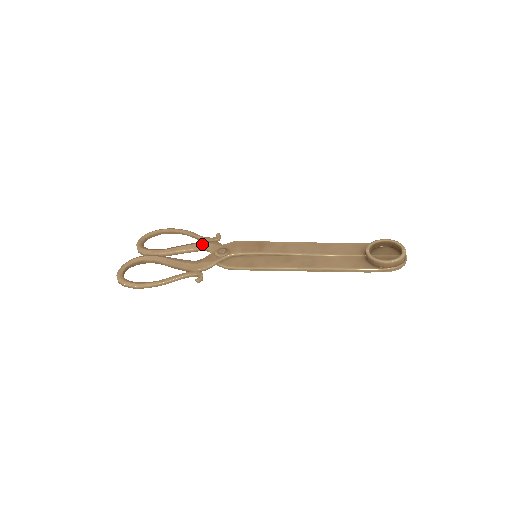
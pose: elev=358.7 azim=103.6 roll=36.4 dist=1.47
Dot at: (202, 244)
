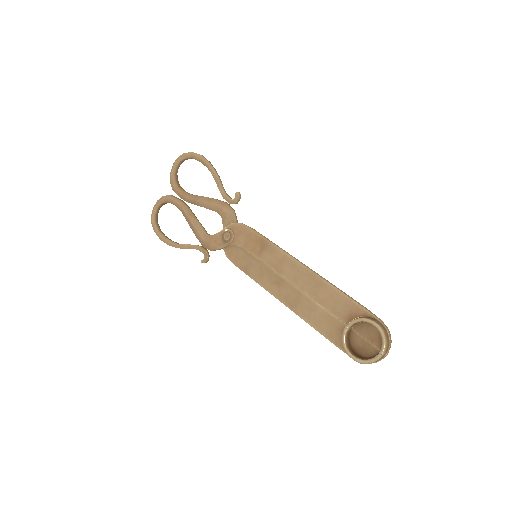
Dot at: (218, 208)
